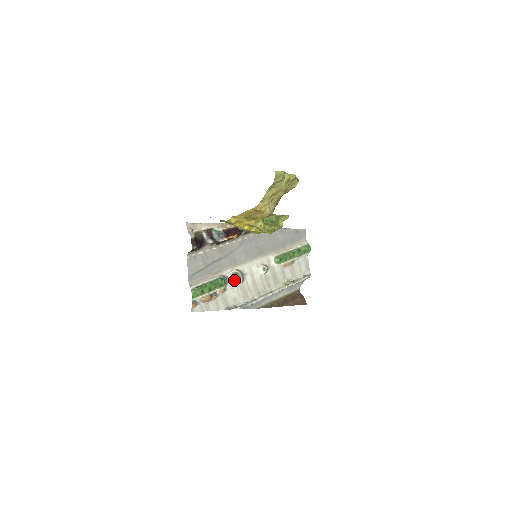
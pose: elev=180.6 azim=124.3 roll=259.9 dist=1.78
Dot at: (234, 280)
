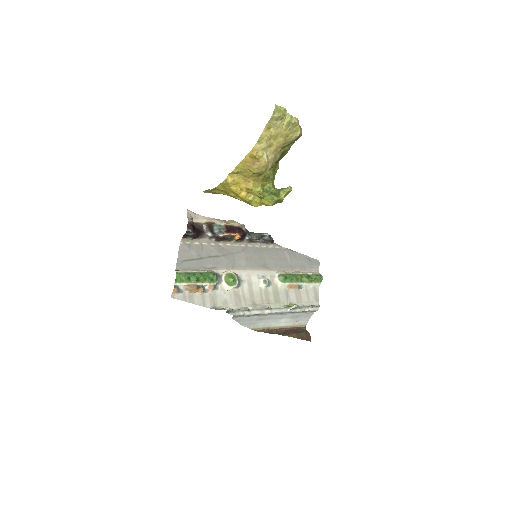
Dot at: (228, 280)
